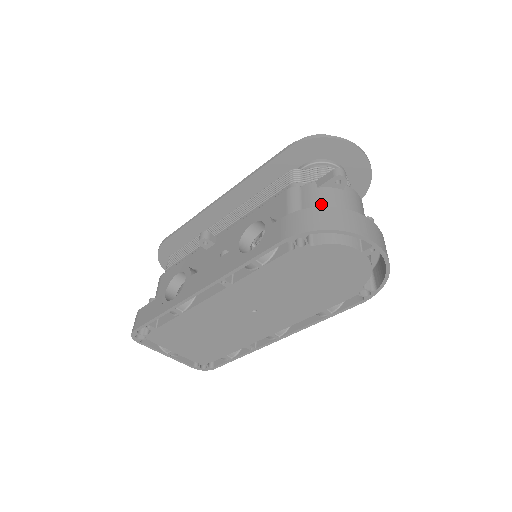
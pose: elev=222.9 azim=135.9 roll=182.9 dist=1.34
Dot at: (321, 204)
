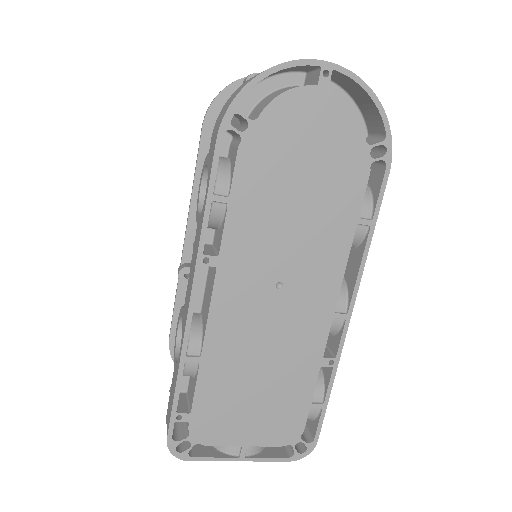
Dot at: occluded
